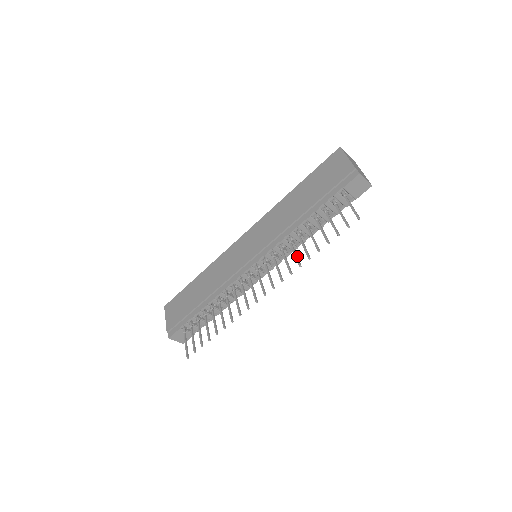
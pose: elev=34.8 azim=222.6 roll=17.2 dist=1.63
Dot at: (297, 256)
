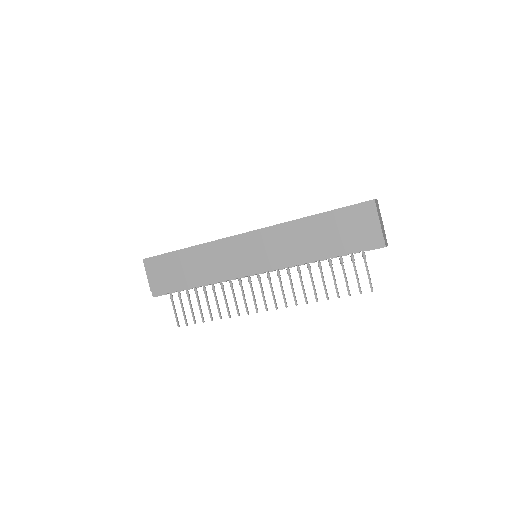
Dot at: occluded
